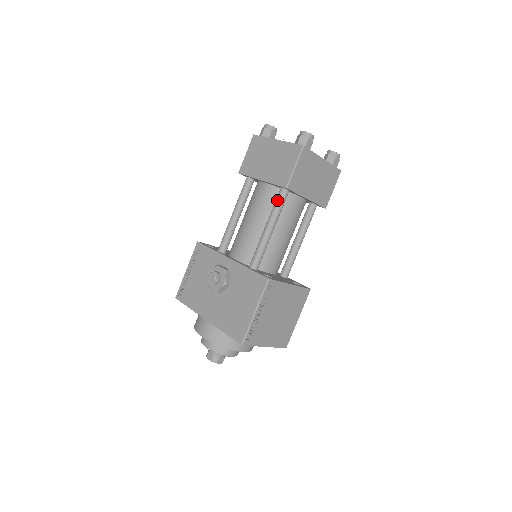
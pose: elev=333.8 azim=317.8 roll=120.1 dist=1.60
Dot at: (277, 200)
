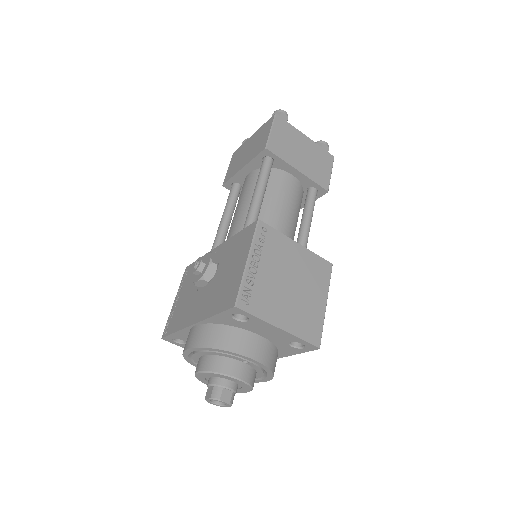
Dot at: (260, 169)
